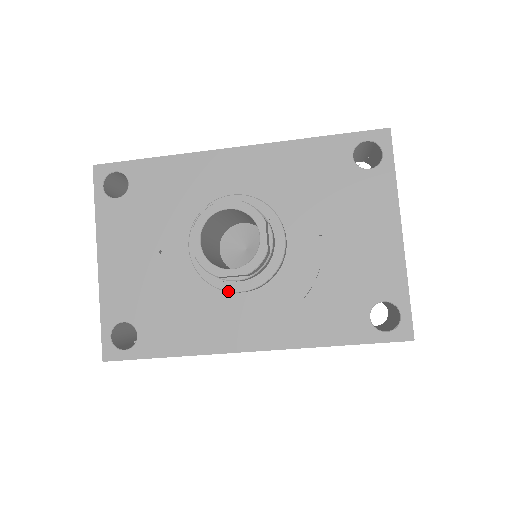
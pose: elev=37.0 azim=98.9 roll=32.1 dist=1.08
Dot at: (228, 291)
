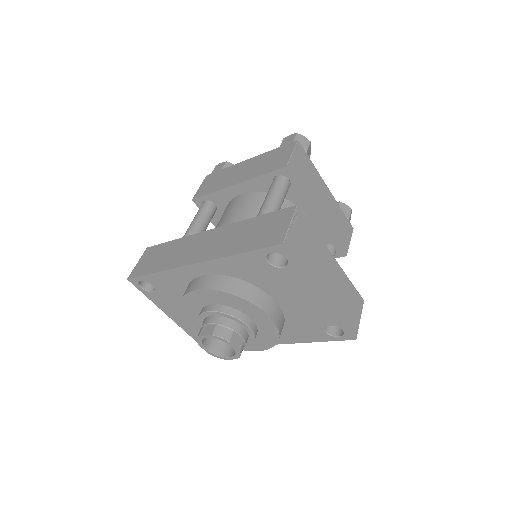
Dot at: occluded
